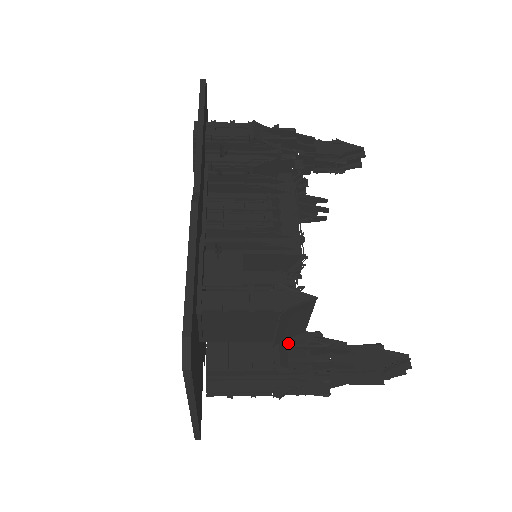
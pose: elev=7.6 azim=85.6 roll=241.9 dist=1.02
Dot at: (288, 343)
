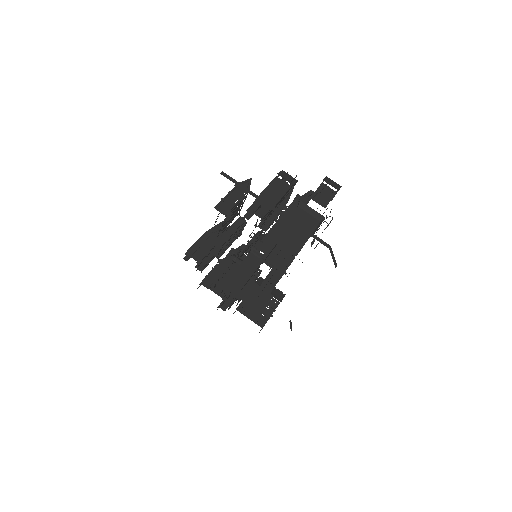
Dot at: occluded
